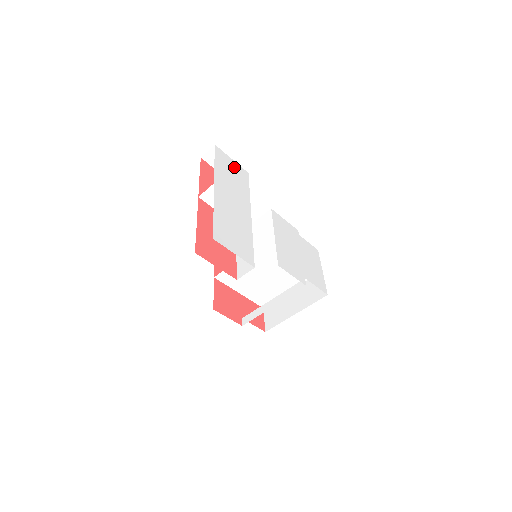
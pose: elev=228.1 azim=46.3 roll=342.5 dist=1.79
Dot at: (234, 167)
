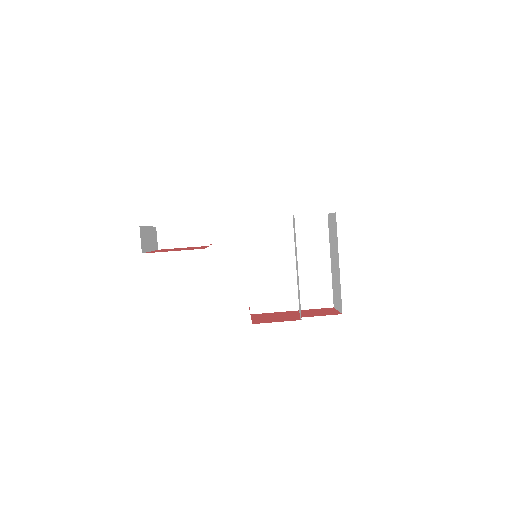
Dot at: occluded
